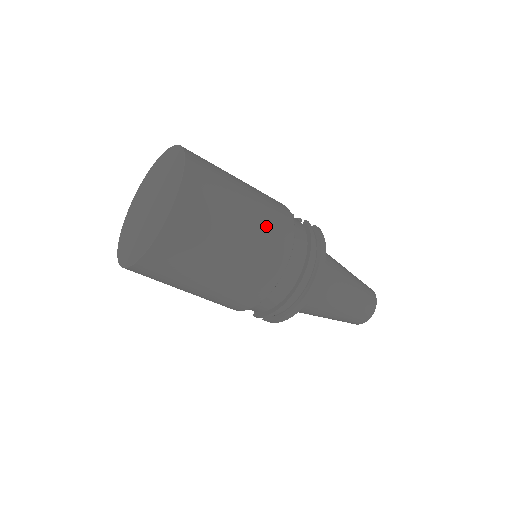
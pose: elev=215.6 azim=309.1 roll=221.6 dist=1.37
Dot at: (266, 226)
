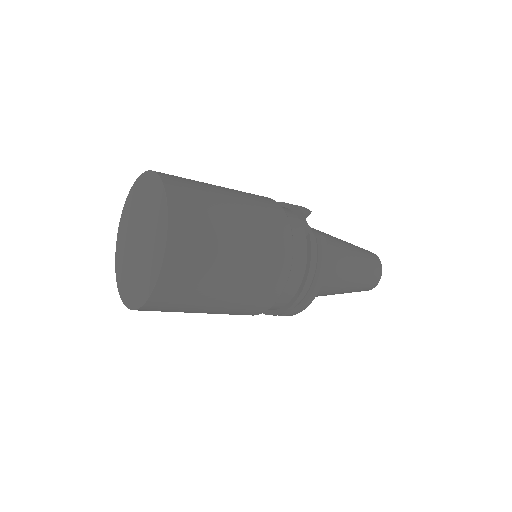
Dot at: (259, 271)
